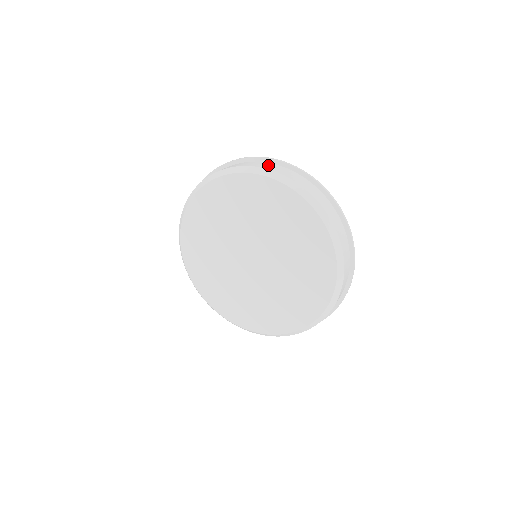
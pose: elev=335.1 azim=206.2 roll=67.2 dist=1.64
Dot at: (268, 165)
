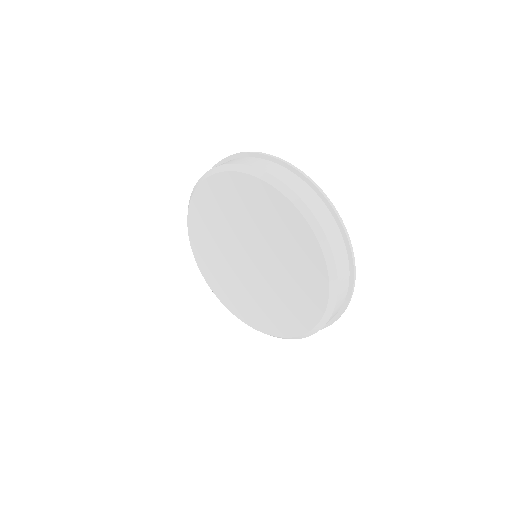
Dot at: (284, 173)
